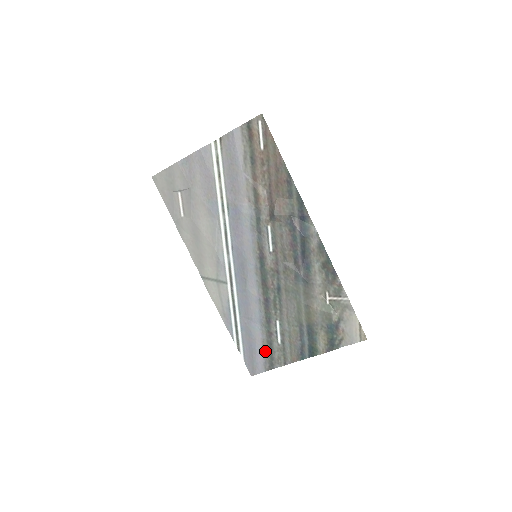
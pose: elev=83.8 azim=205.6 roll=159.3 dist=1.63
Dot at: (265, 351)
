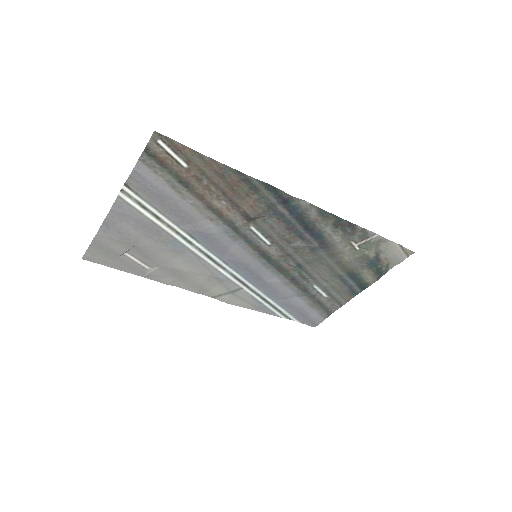
Dot at: (316, 308)
